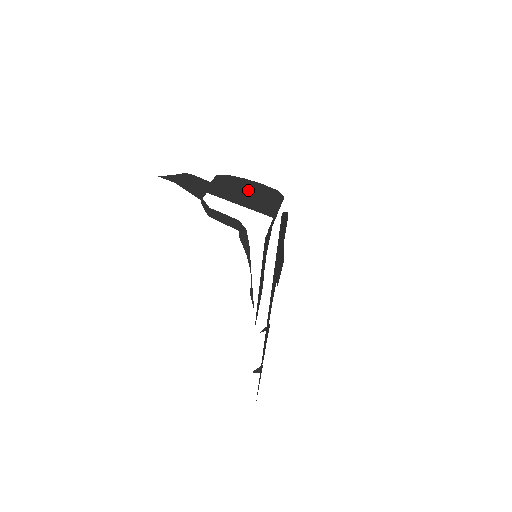
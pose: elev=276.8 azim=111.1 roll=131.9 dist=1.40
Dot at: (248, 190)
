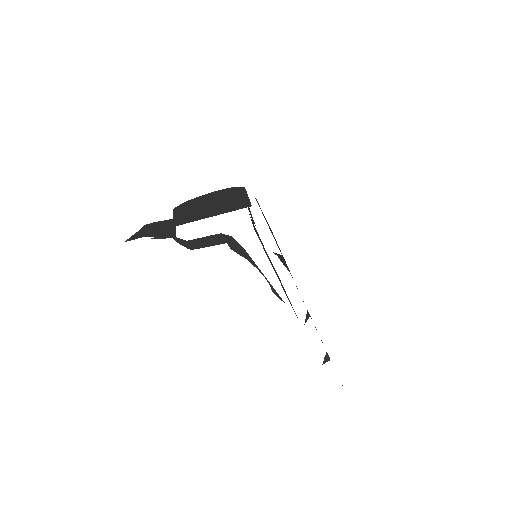
Dot at: (210, 202)
